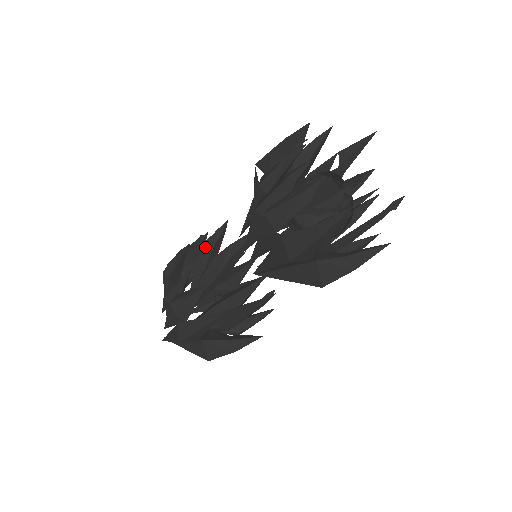
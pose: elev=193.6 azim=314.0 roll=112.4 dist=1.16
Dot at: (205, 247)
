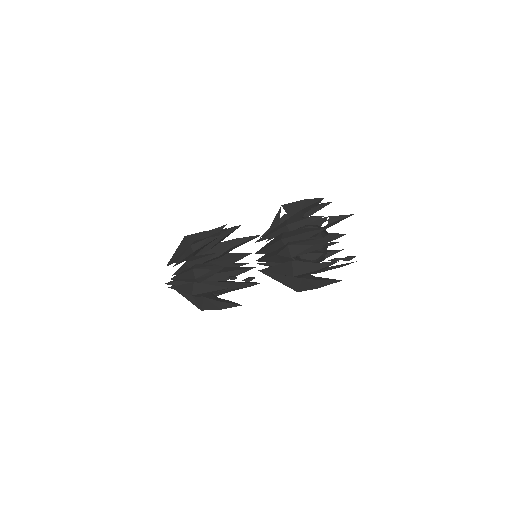
Dot at: (218, 235)
